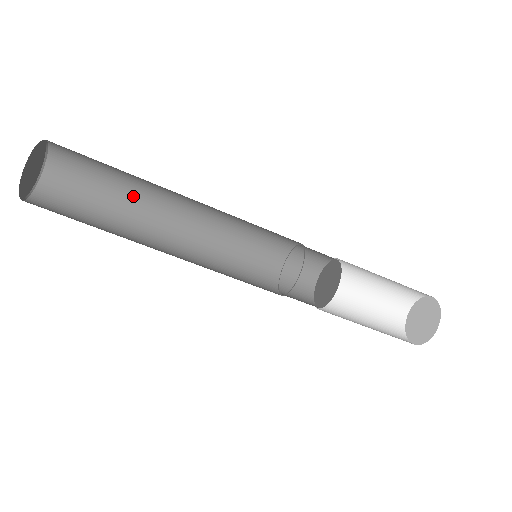
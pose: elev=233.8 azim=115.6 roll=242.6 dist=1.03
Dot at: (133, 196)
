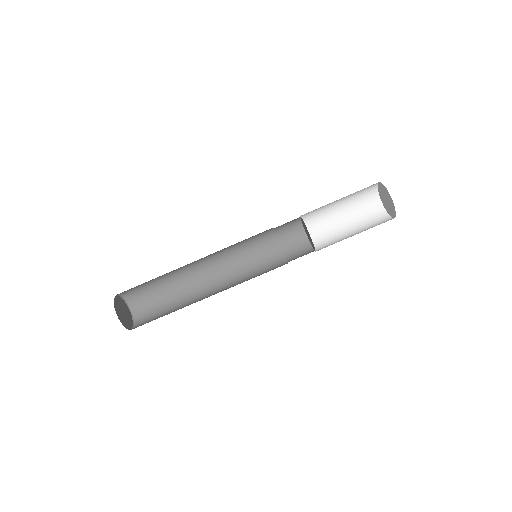
Dot at: (179, 289)
